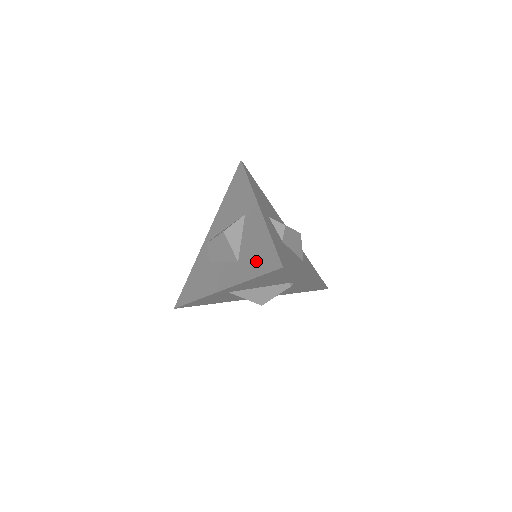
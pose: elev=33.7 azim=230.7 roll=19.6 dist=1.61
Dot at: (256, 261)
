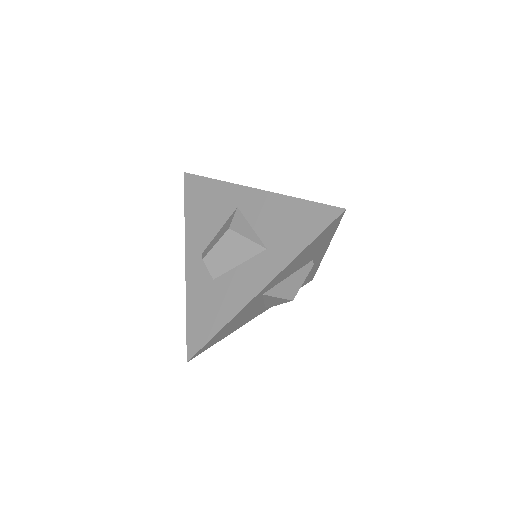
Dot at: (298, 230)
